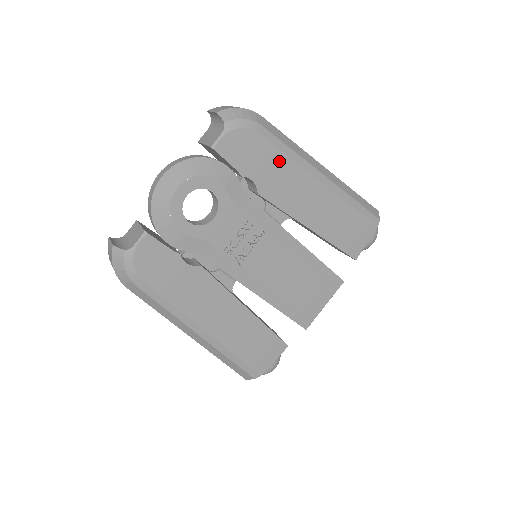
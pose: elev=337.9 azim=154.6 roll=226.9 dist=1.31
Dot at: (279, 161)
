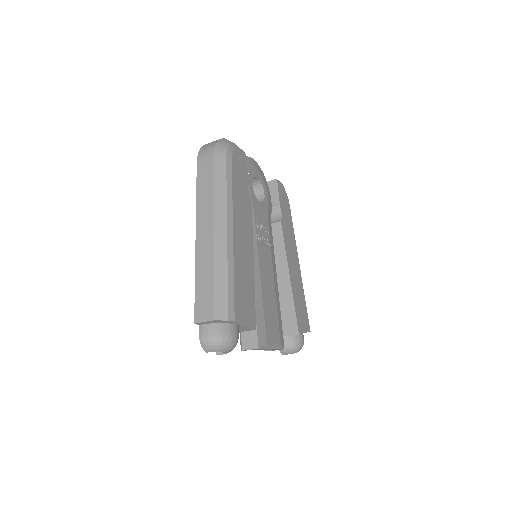
Dot at: (291, 226)
